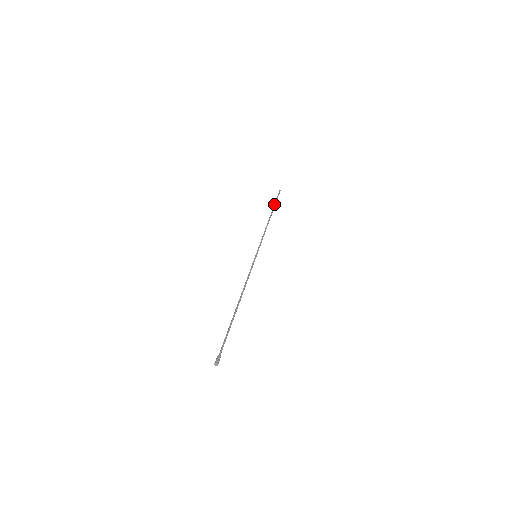
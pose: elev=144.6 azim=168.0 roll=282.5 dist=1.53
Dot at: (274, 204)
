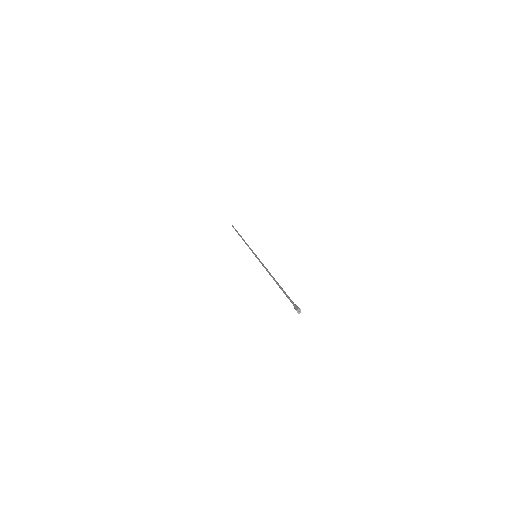
Dot at: occluded
